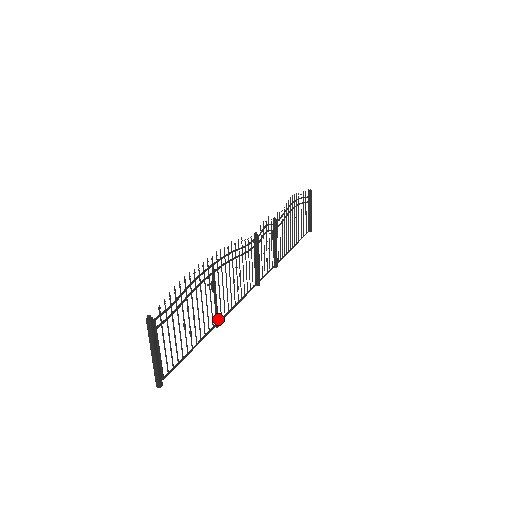
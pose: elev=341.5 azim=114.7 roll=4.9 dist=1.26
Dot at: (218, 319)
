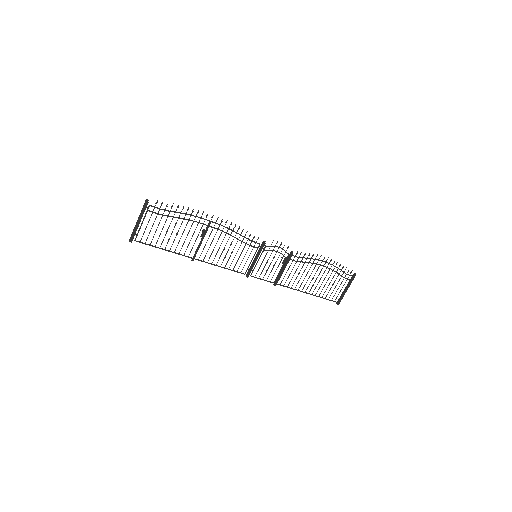
Dot at: (195, 256)
